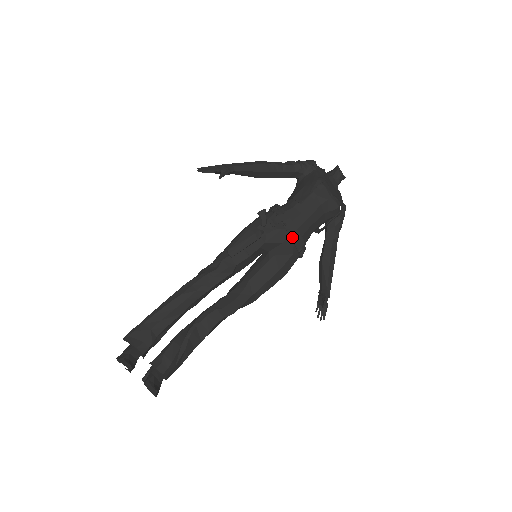
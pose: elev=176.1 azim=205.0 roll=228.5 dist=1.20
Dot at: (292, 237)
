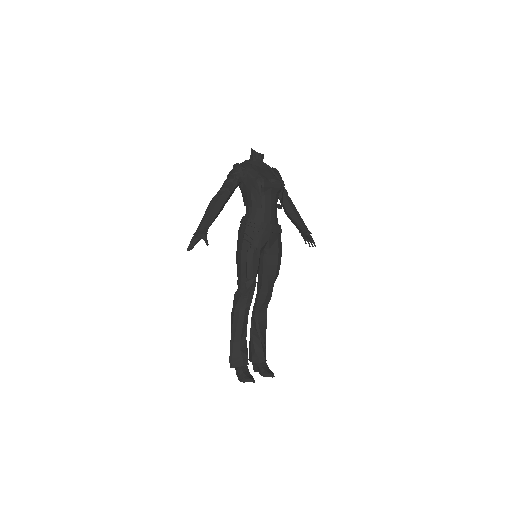
Dot at: (271, 231)
